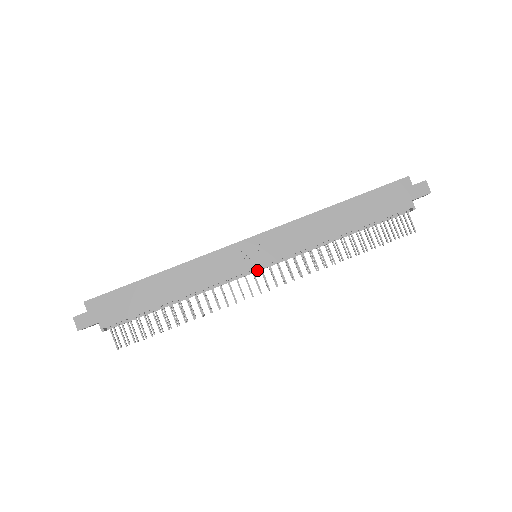
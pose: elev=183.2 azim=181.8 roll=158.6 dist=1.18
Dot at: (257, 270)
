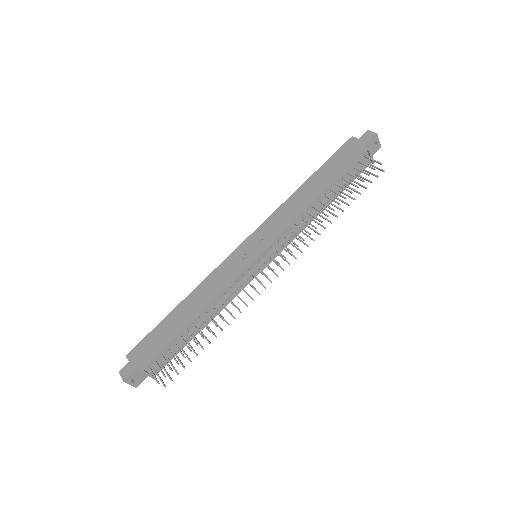
Dot at: (260, 264)
